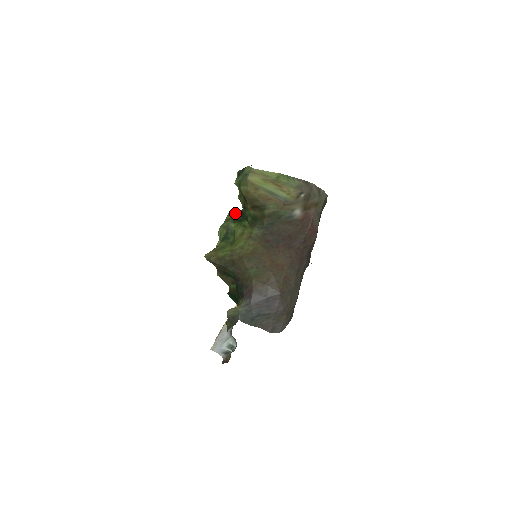
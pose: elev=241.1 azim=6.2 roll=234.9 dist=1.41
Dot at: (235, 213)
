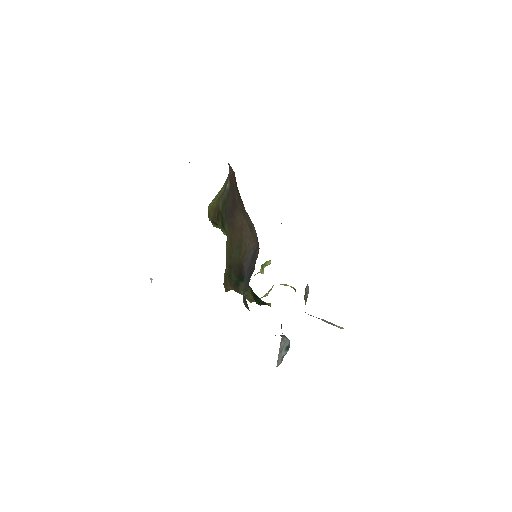
Dot at: occluded
